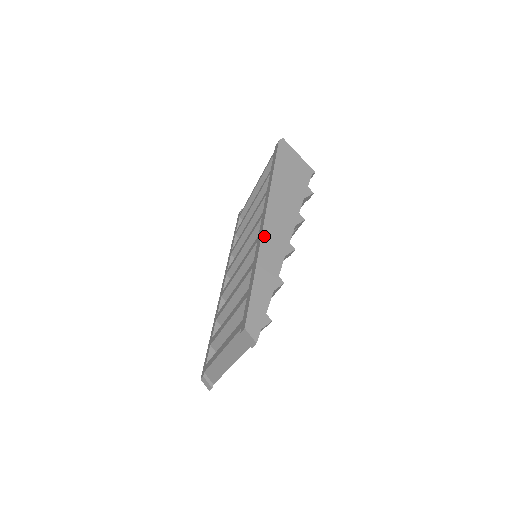
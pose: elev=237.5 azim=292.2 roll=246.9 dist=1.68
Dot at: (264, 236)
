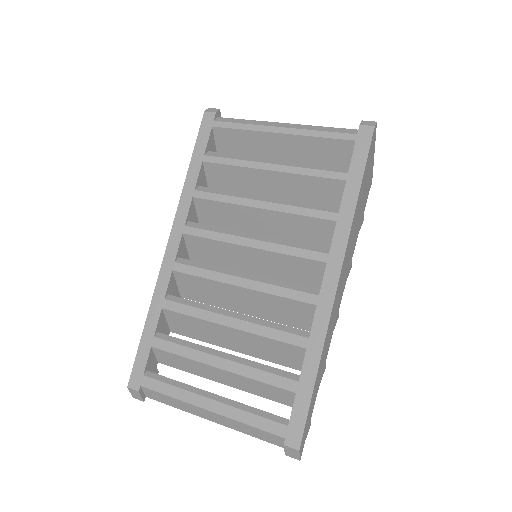
Dot at: (333, 310)
